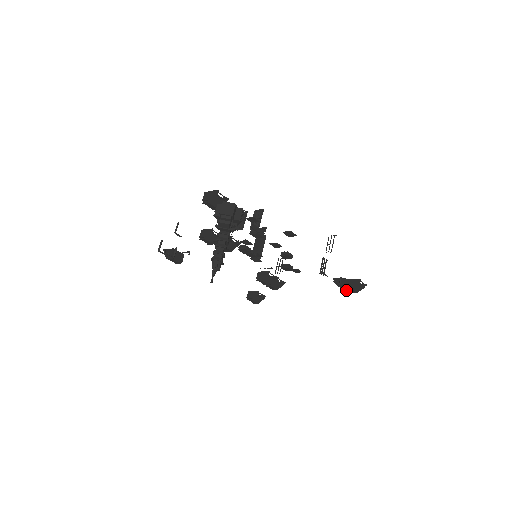
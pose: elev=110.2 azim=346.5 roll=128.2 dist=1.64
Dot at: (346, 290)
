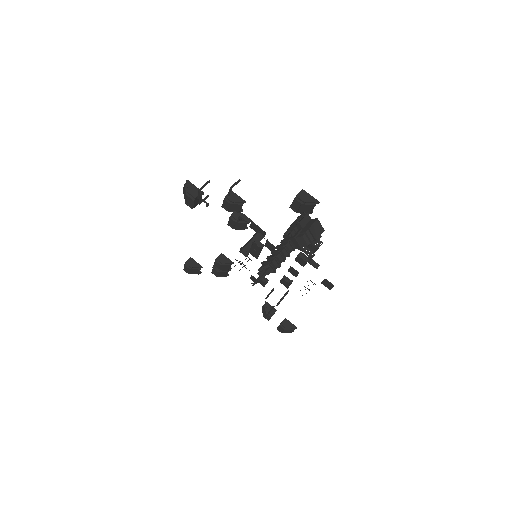
Dot at: (266, 318)
